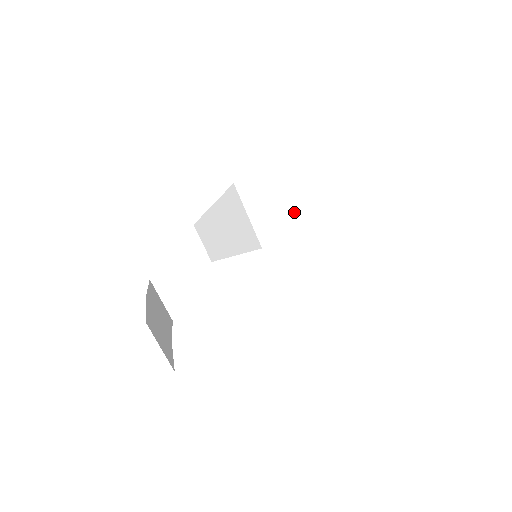
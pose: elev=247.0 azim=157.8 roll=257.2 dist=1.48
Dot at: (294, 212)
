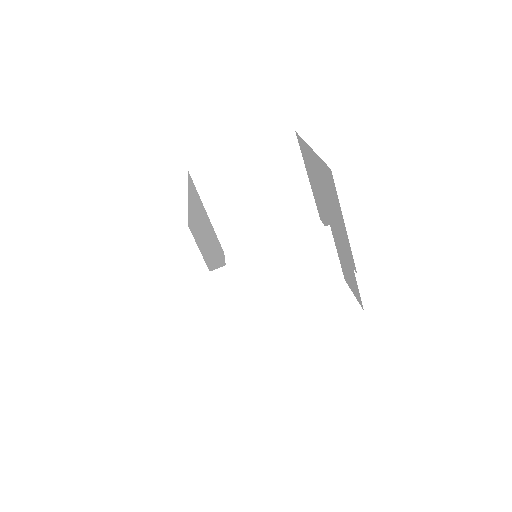
Dot at: (263, 200)
